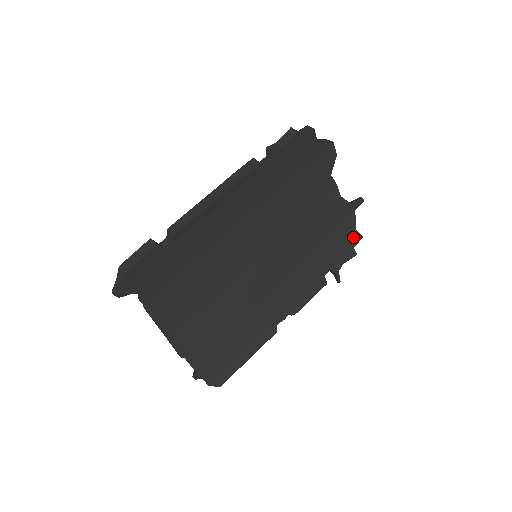
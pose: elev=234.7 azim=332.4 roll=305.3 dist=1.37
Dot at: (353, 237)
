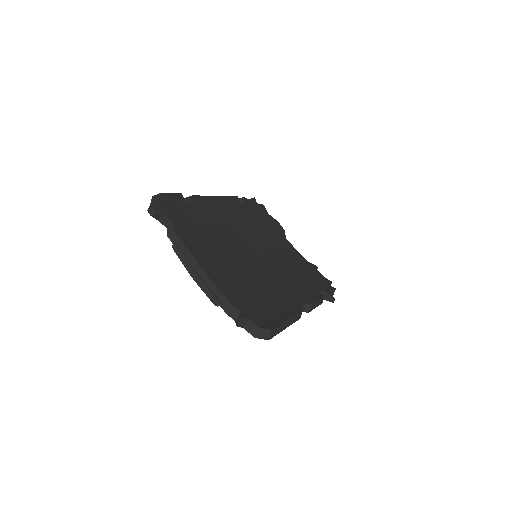
Dot at: (325, 280)
